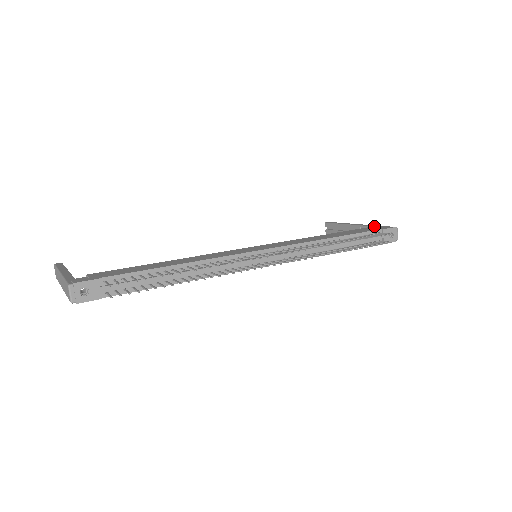
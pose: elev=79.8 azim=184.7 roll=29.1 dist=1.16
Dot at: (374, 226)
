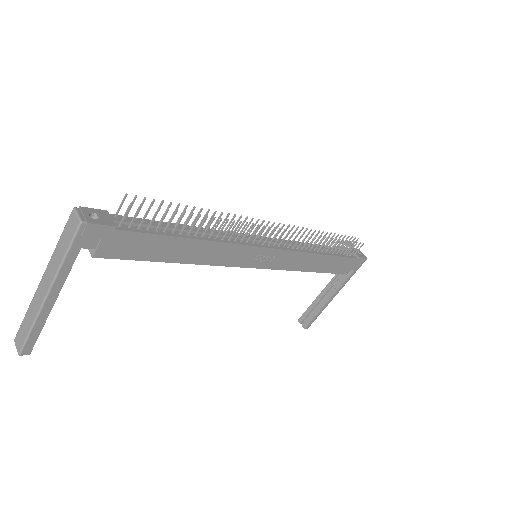
Dot at: occluded
